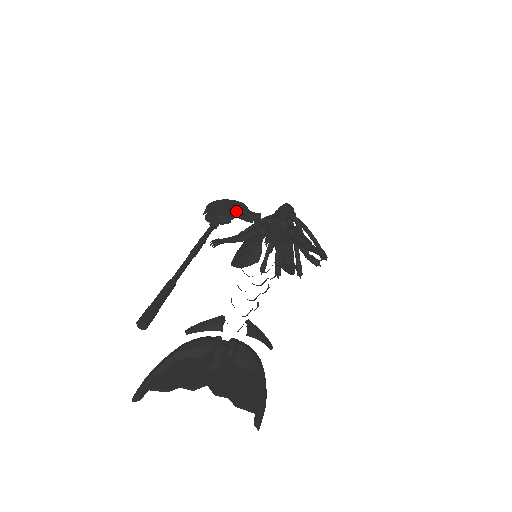
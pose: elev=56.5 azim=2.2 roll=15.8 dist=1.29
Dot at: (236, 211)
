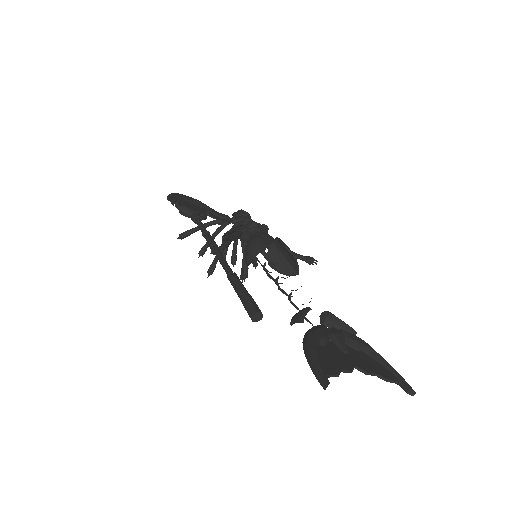
Dot at: (203, 209)
